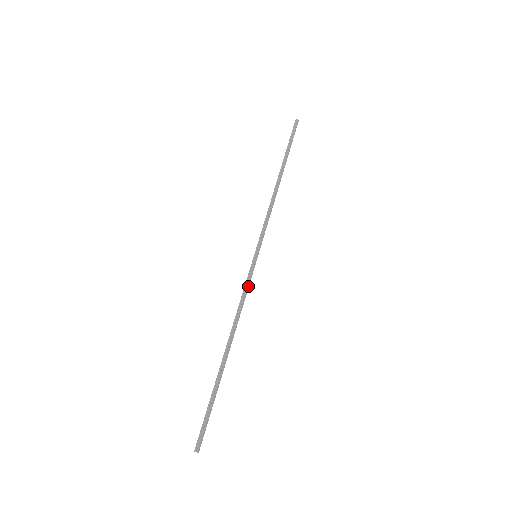
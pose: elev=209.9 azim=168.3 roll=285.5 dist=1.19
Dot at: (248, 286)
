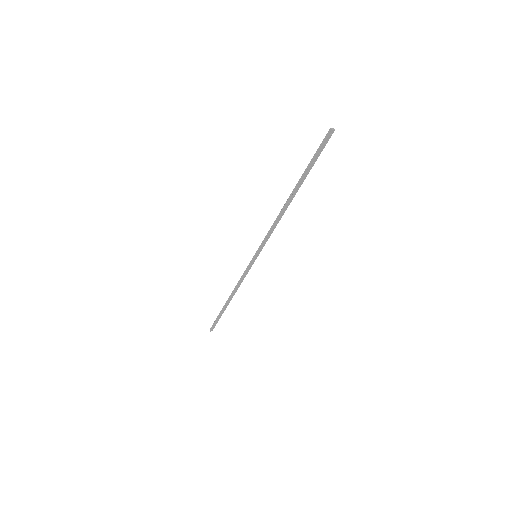
Dot at: (247, 273)
